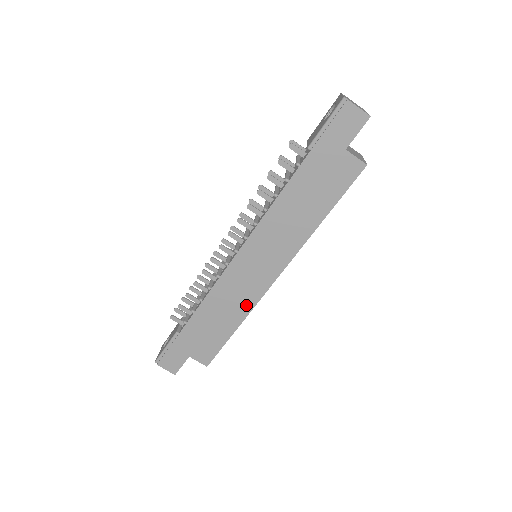
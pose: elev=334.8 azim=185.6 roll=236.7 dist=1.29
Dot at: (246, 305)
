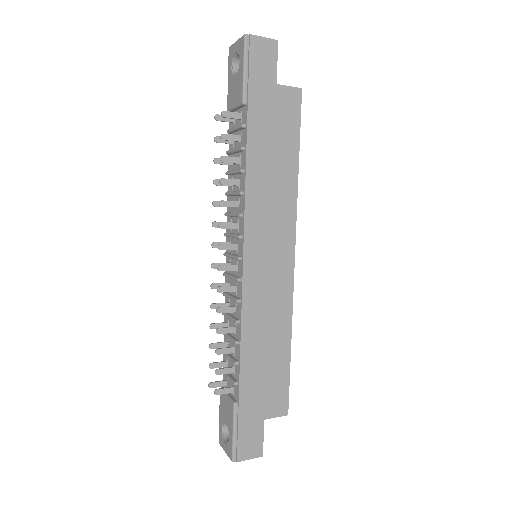
Dot at: (284, 310)
